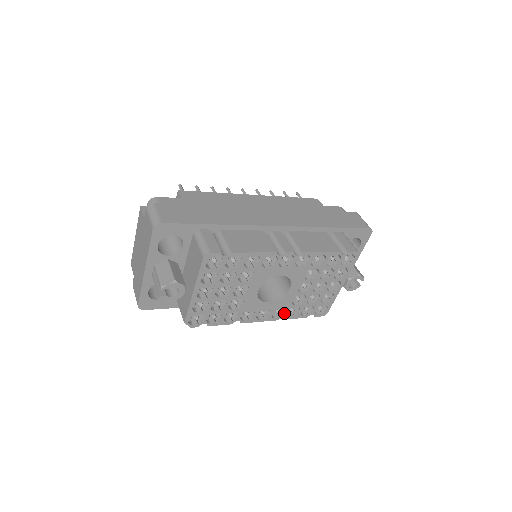
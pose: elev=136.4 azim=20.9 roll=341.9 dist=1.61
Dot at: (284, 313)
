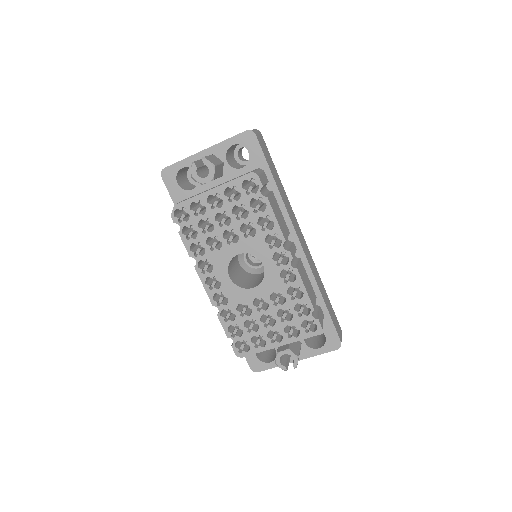
Dot at: (223, 305)
